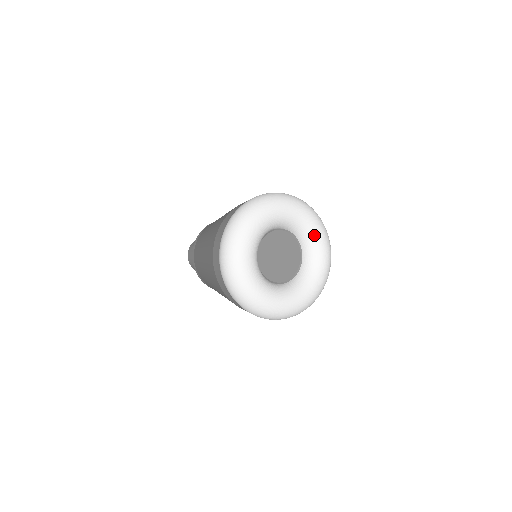
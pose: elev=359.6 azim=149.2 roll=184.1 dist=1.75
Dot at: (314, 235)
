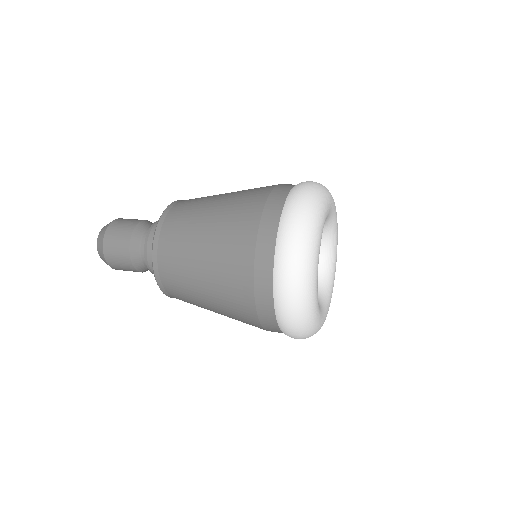
Dot at: (334, 259)
